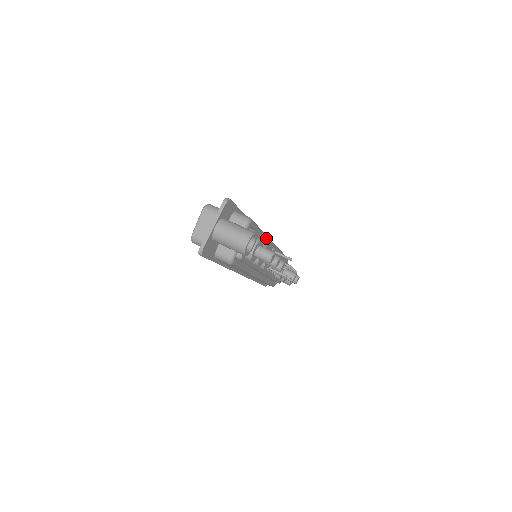
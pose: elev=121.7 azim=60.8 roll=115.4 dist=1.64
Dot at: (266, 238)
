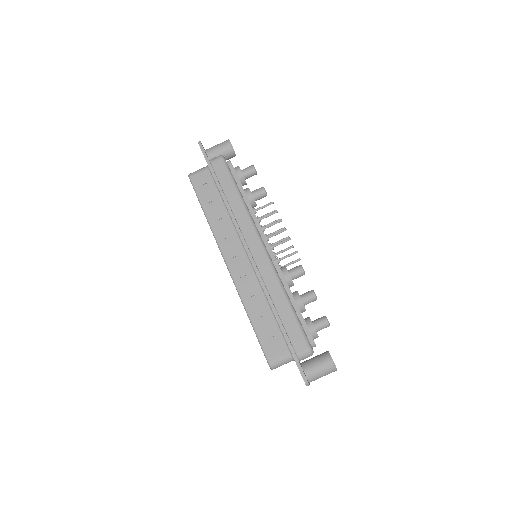
Dot at: (282, 284)
